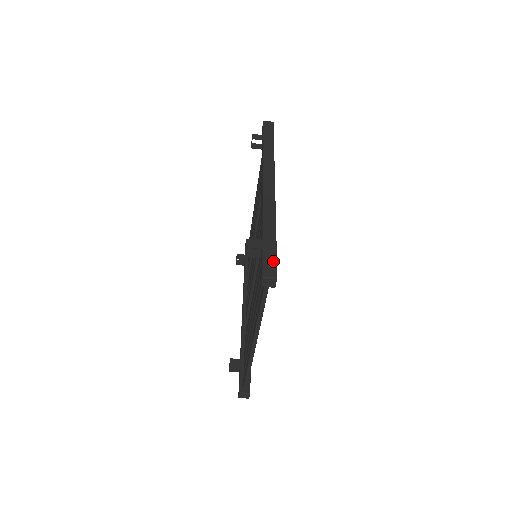
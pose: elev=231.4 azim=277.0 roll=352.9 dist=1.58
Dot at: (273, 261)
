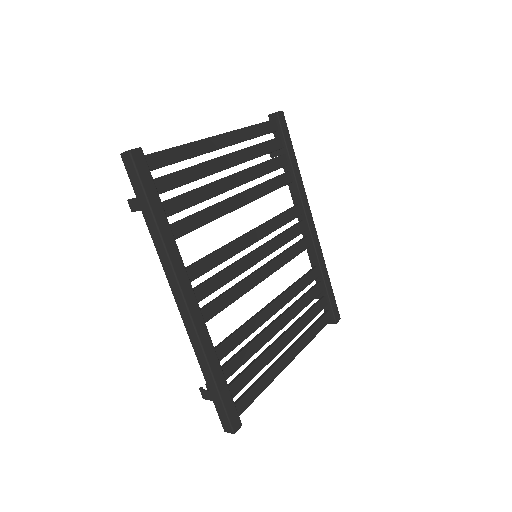
Dot at: (224, 416)
